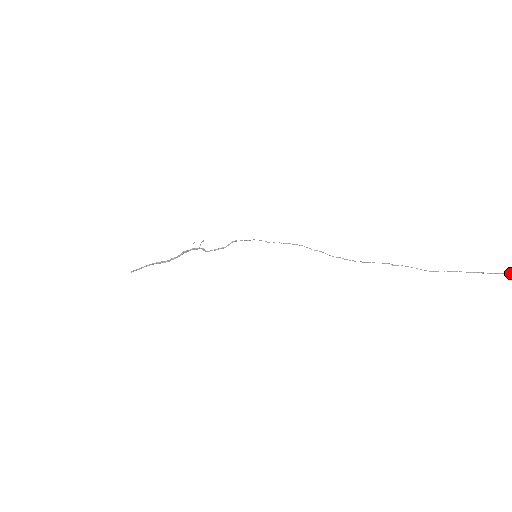
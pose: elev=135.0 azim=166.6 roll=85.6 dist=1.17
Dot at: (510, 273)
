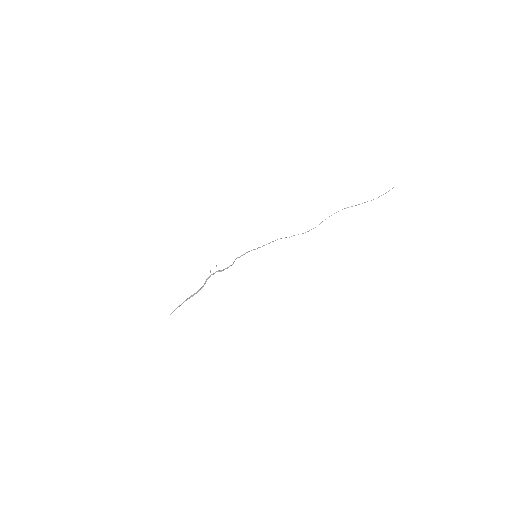
Dot at: occluded
